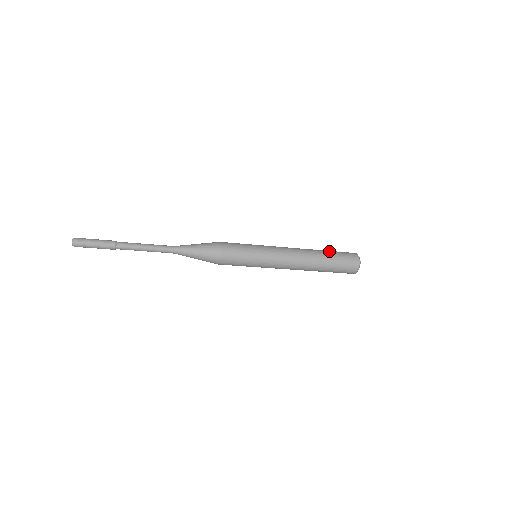
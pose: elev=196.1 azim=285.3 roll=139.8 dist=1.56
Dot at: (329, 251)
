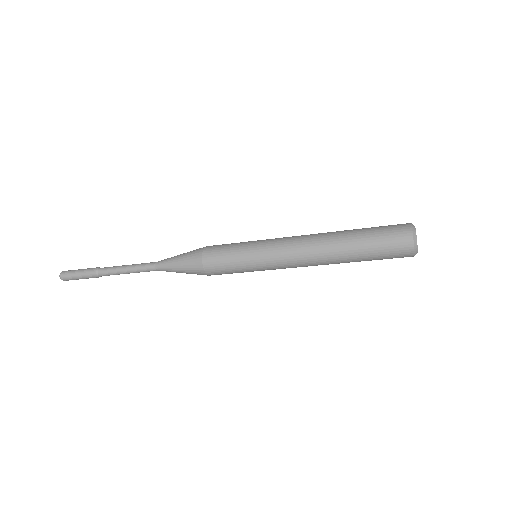
Dot at: (361, 233)
